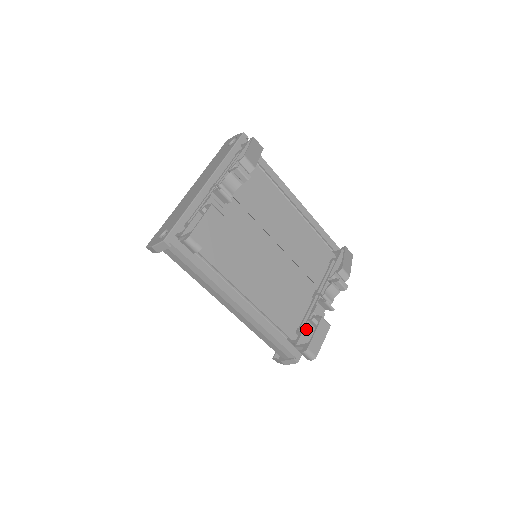
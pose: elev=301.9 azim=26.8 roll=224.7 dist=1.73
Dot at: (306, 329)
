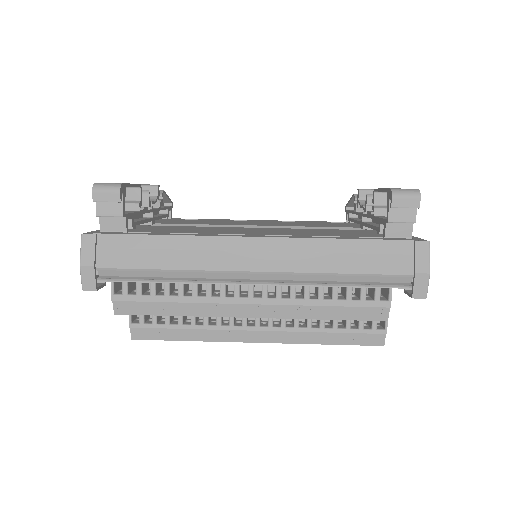
Dot at: occluded
